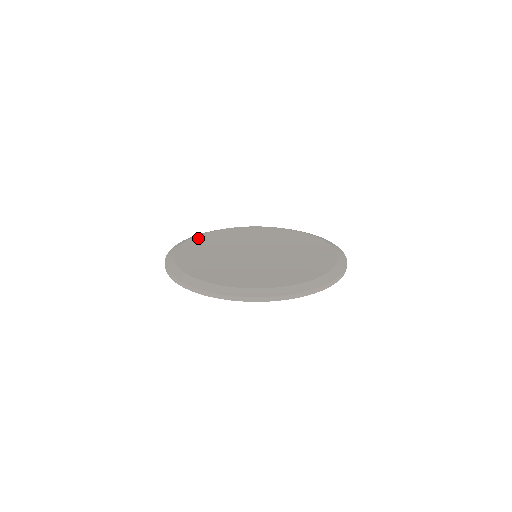
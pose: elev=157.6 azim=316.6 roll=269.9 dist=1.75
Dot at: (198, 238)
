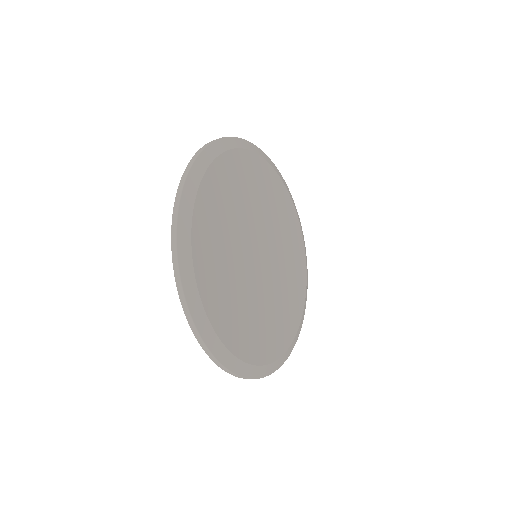
Dot at: (199, 227)
